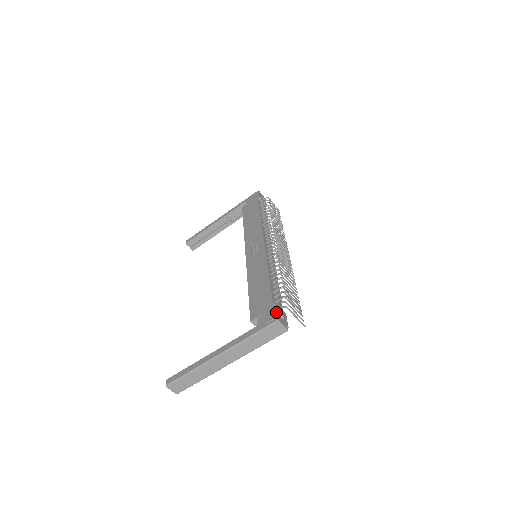
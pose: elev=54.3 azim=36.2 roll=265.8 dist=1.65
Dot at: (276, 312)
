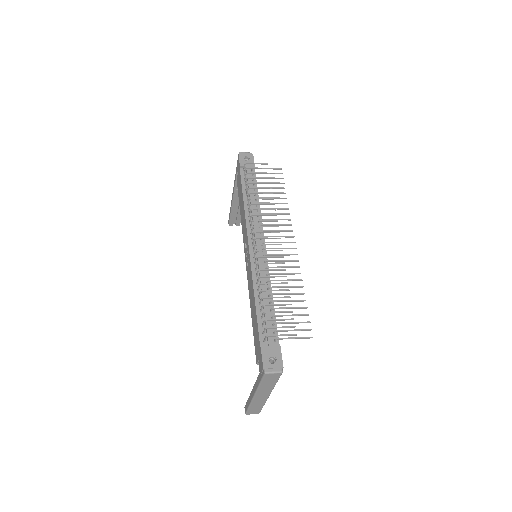
Dot at: (262, 362)
